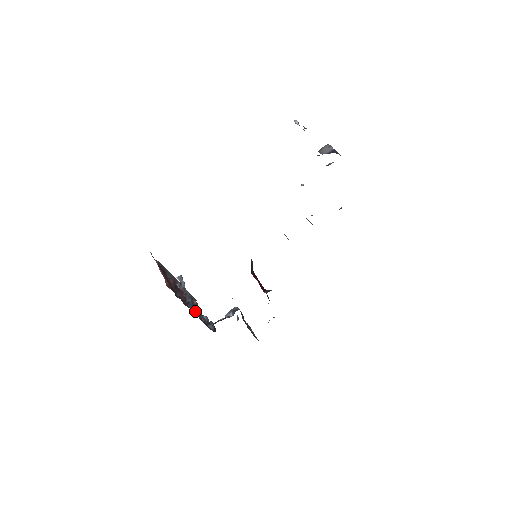
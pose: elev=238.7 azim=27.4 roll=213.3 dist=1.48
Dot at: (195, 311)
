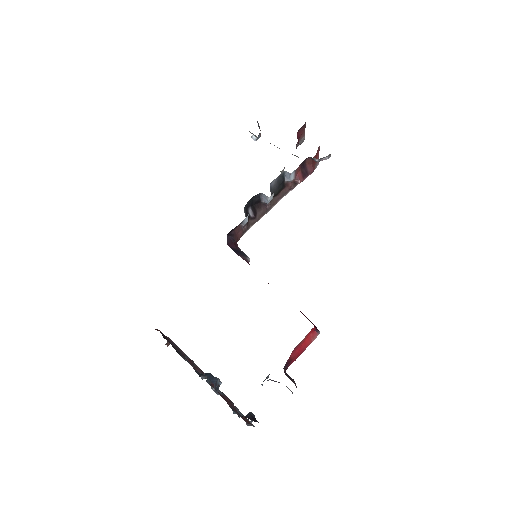
Dot at: occluded
